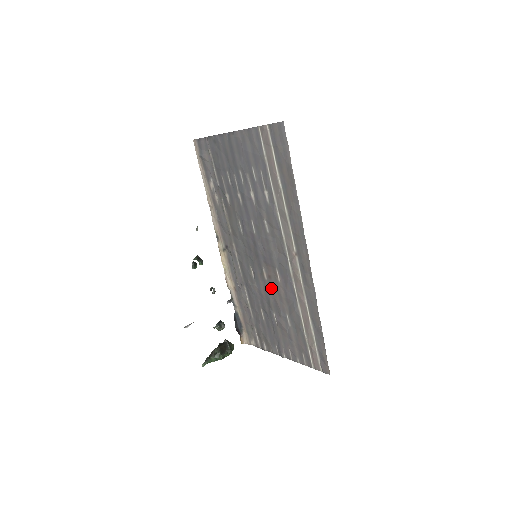
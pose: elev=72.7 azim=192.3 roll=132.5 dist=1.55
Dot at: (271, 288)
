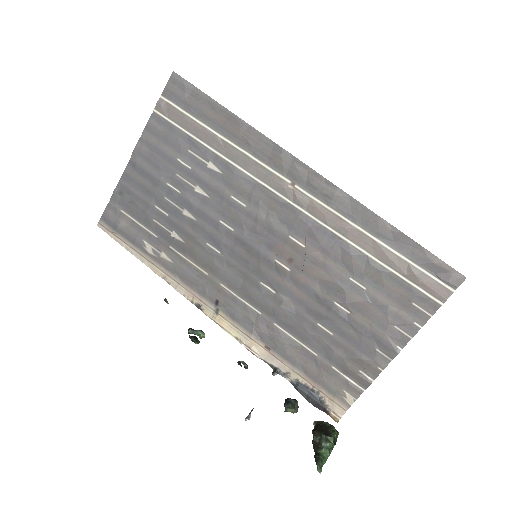
Dot at: (304, 272)
